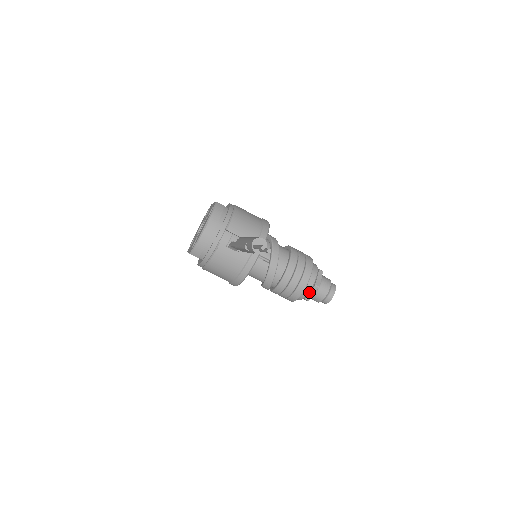
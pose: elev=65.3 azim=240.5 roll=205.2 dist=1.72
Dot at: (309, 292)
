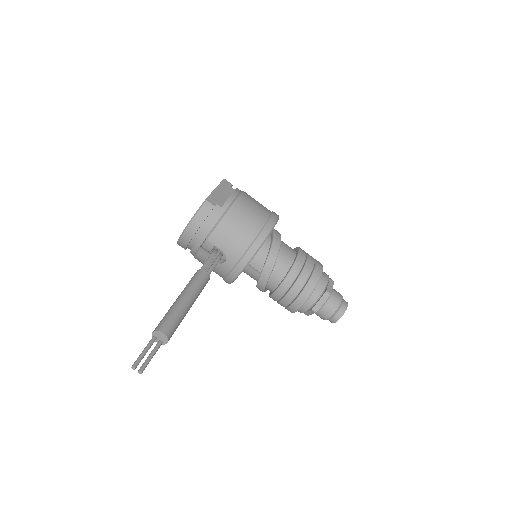
Dot at: occluded
